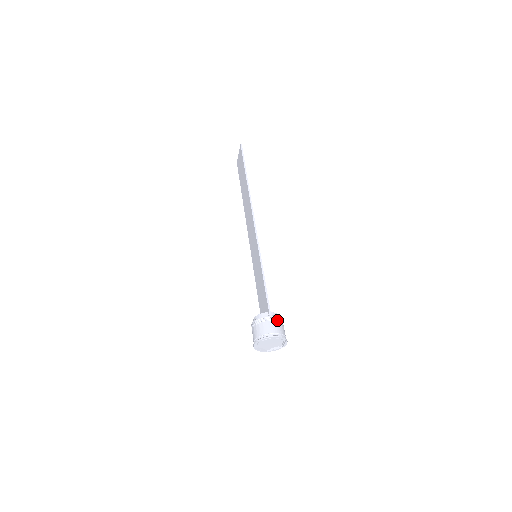
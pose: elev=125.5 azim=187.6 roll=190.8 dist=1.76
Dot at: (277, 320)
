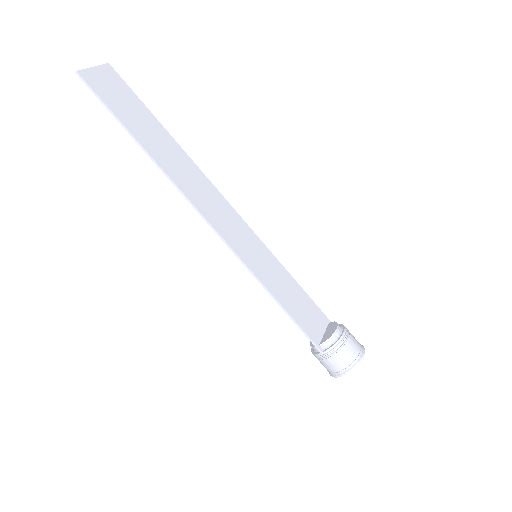
Dot at: (333, 353)
